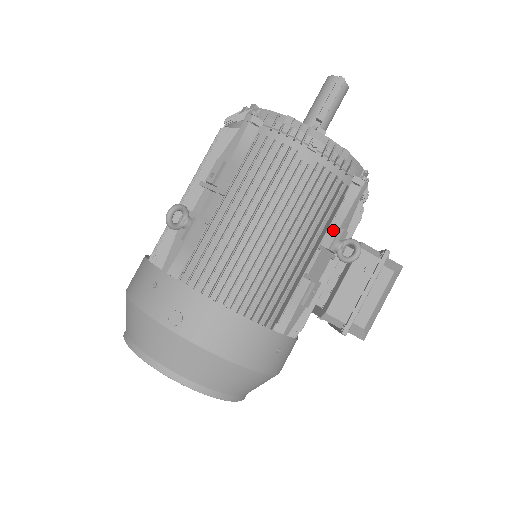
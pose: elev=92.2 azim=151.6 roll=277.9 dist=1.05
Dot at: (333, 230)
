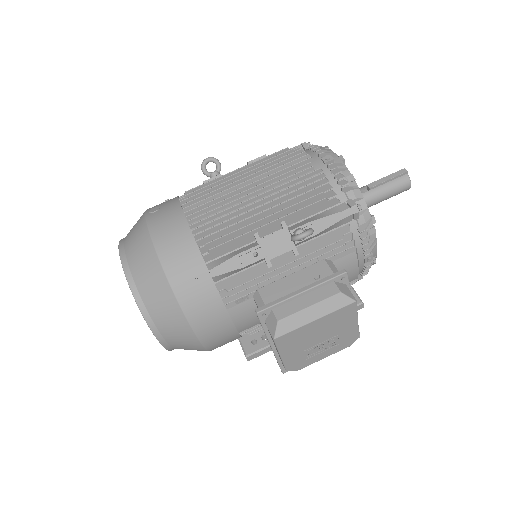
Dot at: (304, 222)
